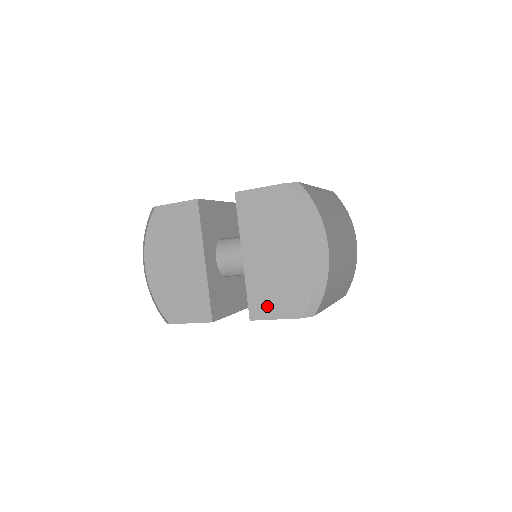
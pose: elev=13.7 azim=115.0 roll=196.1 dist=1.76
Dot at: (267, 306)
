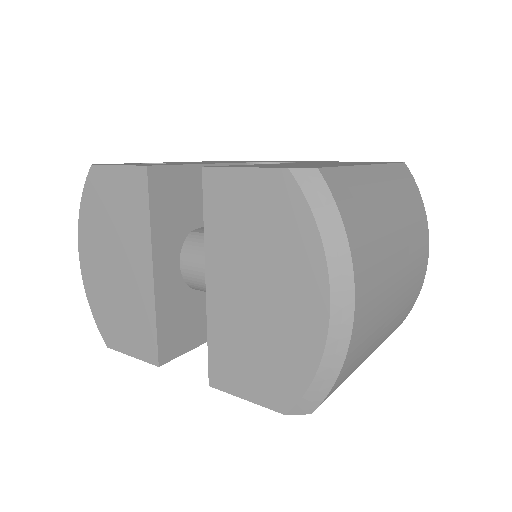
Dot at: (236, 375)
